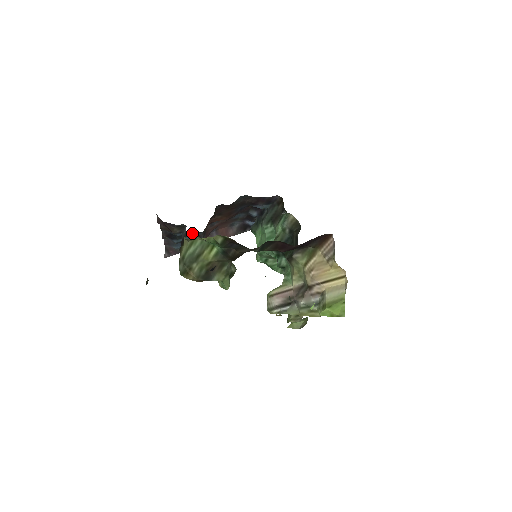
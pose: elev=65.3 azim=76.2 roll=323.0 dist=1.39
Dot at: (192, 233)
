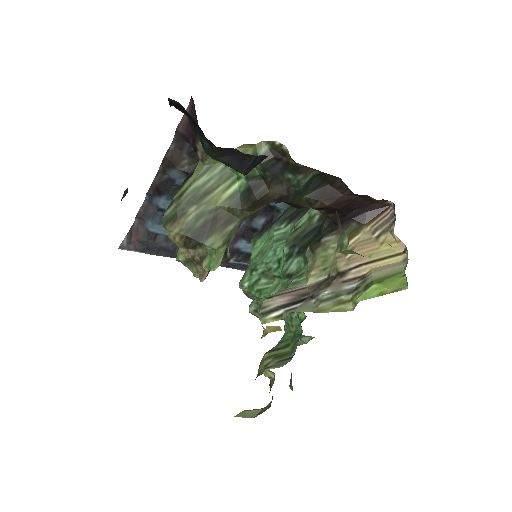
Dot at: occluded
